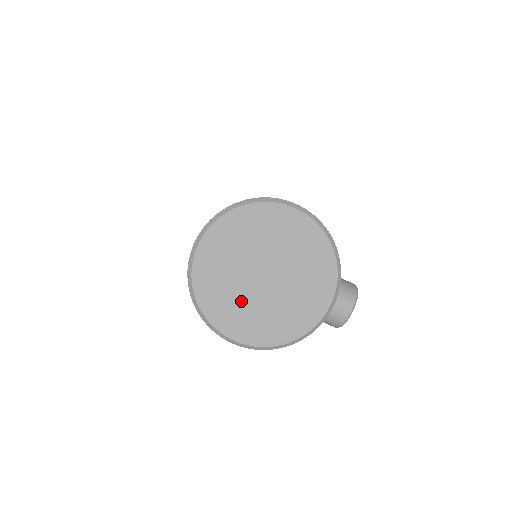
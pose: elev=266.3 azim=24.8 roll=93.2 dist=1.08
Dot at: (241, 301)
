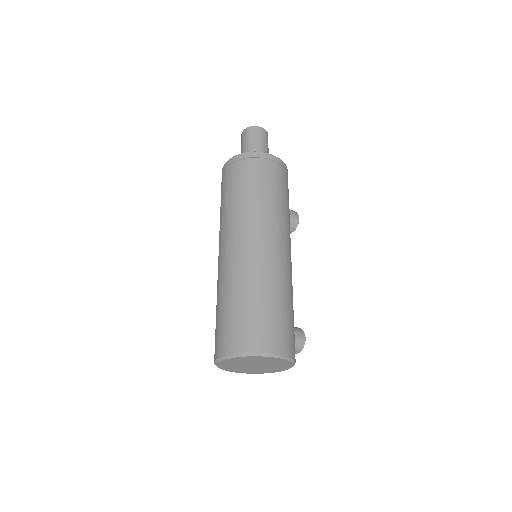
Dot at: (240, 368)
